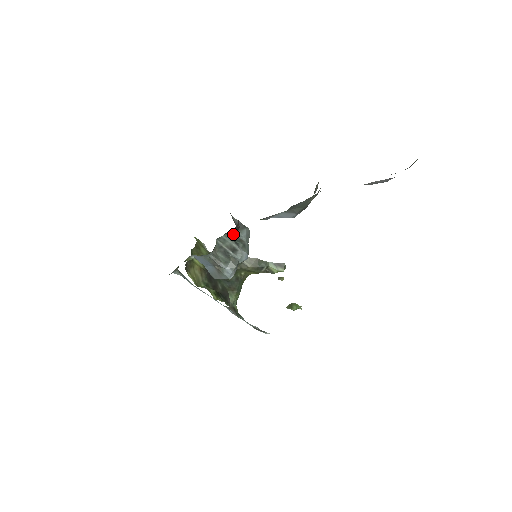
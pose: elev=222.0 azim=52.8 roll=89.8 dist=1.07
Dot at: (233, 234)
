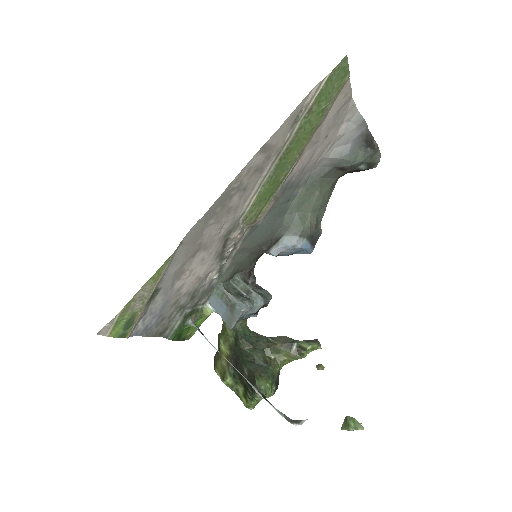
Dot at: (250, 286)
